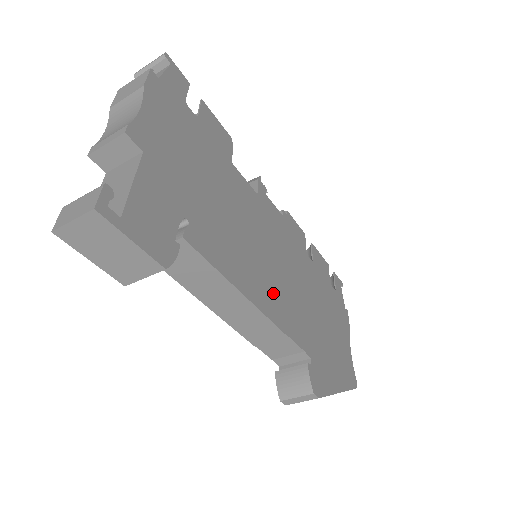
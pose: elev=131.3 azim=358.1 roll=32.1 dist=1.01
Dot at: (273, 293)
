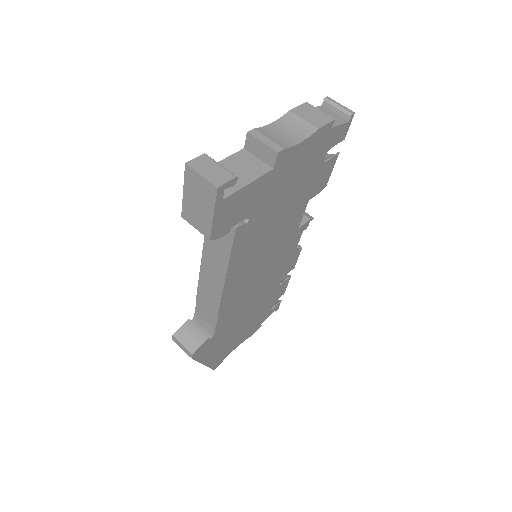
Dot at: (239, 288)
